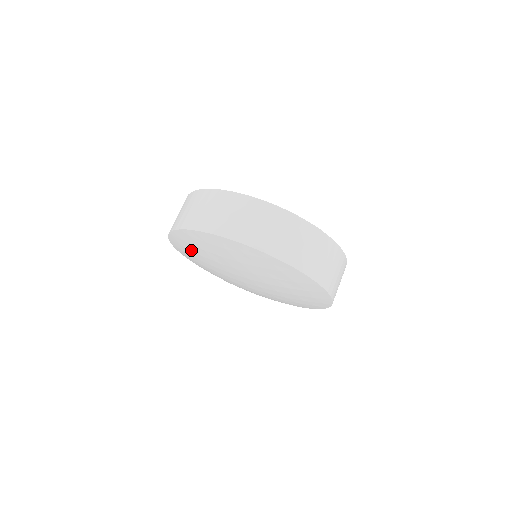
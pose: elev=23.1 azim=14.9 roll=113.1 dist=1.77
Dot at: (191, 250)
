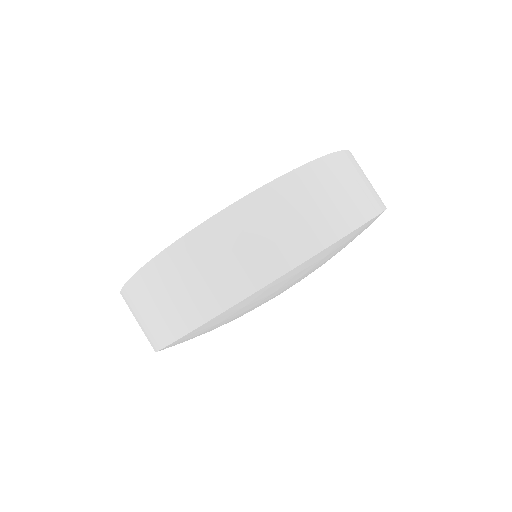
Dot at: (234, 316)
